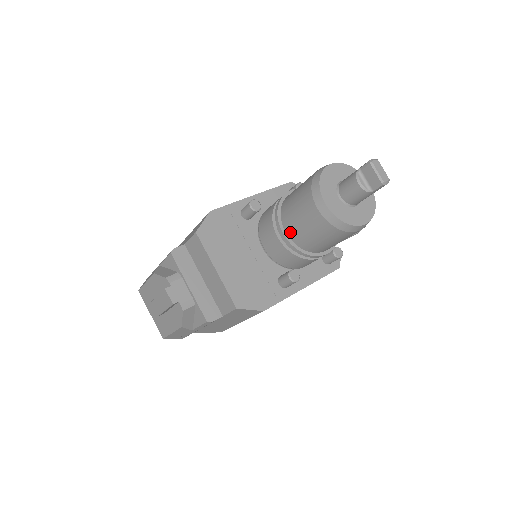
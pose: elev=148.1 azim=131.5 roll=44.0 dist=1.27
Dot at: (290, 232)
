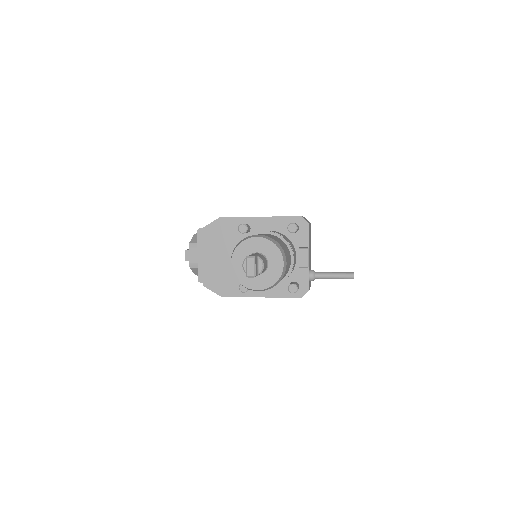
Dot at: occluded
